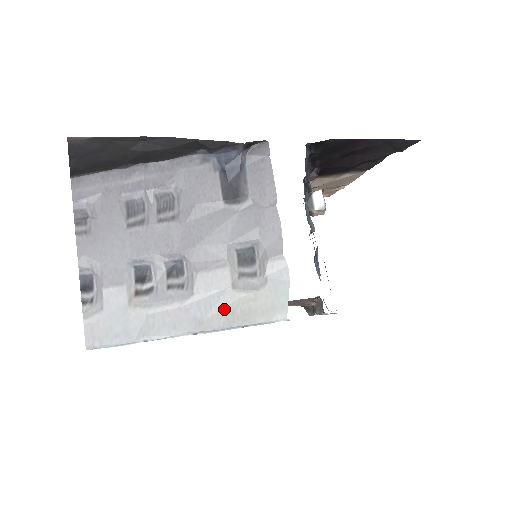
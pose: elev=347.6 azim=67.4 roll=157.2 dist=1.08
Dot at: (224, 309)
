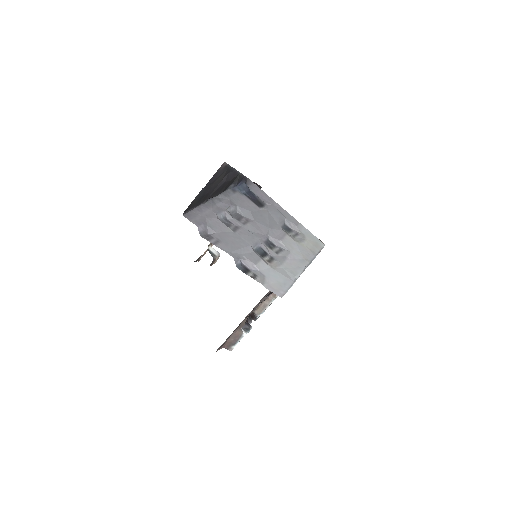
Dot at: (304, 251)
